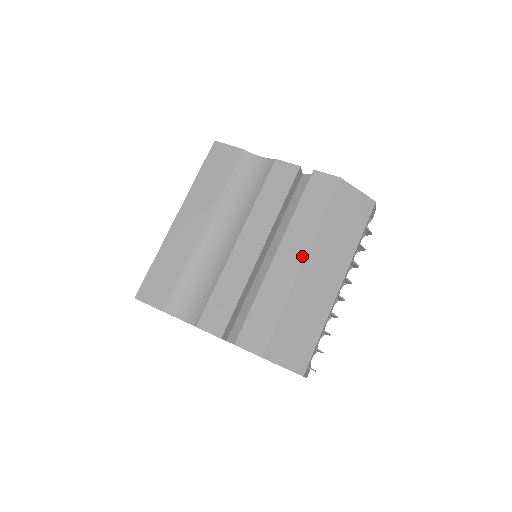
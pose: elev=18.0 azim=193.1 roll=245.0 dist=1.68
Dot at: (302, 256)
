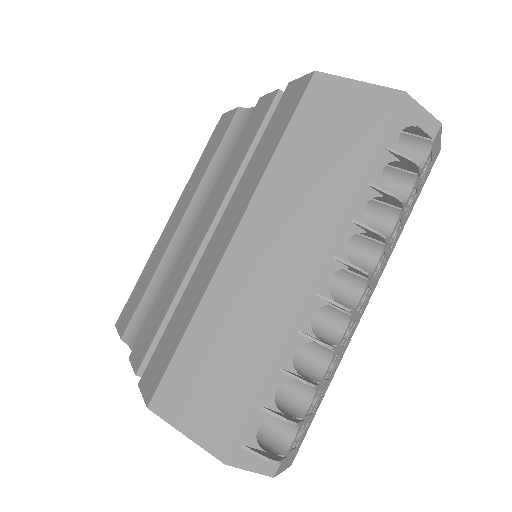
Dot at: (236, 223)
